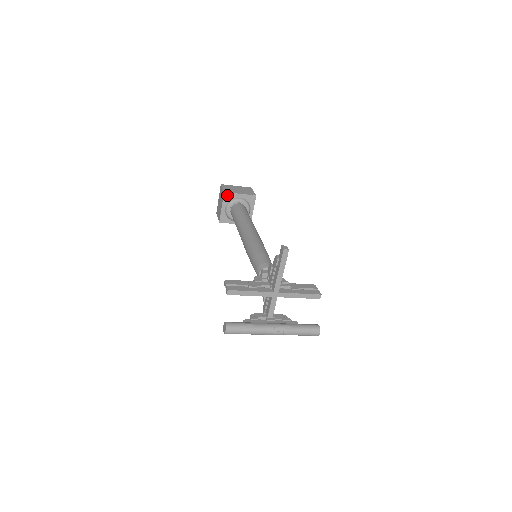
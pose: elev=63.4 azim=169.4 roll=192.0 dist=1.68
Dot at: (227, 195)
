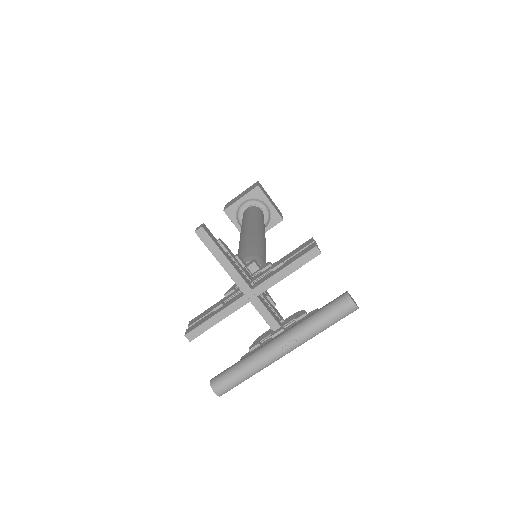
Dot at: (229, 211)
